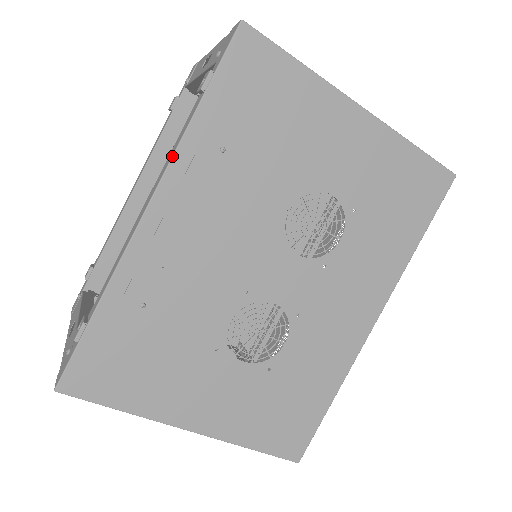
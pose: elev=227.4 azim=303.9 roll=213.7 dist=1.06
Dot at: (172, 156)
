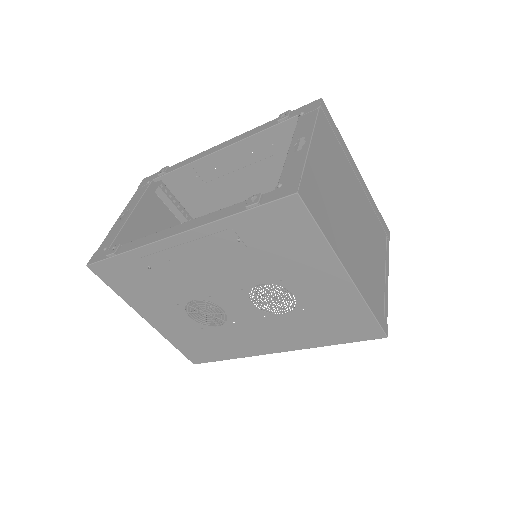
Dot at: (206, 224)
